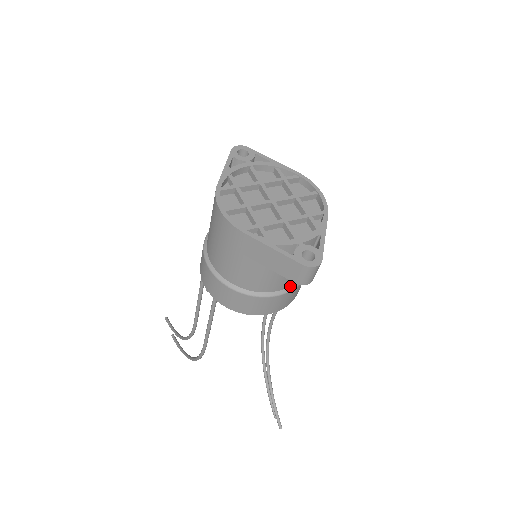
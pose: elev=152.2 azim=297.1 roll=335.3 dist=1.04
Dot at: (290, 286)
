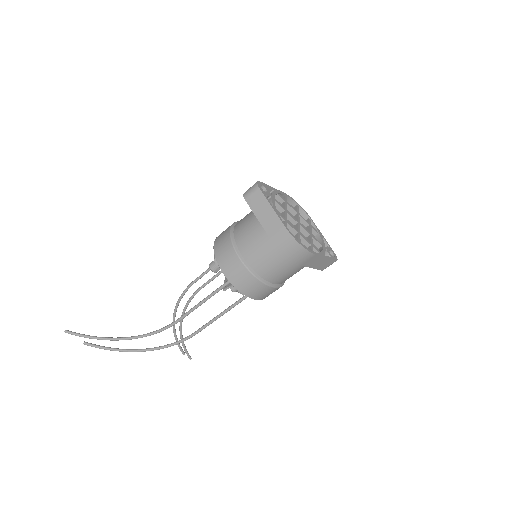
Dot at: occluded
